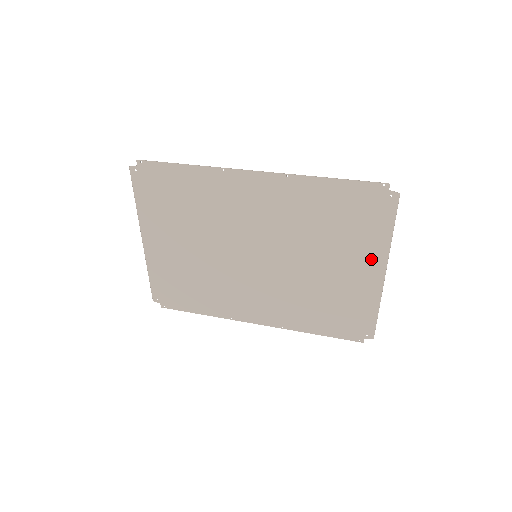
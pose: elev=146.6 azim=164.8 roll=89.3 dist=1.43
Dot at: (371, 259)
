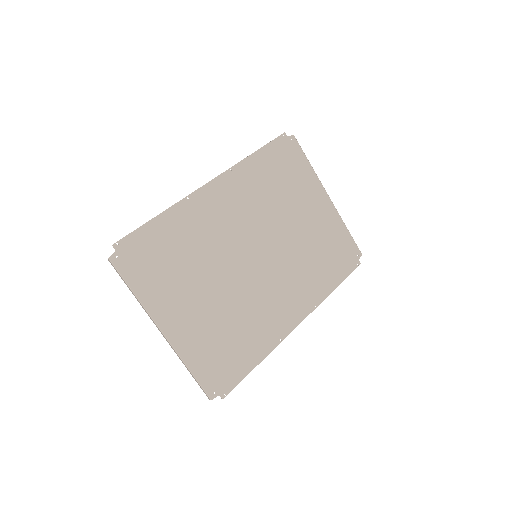
Dot at: (315, 192)
